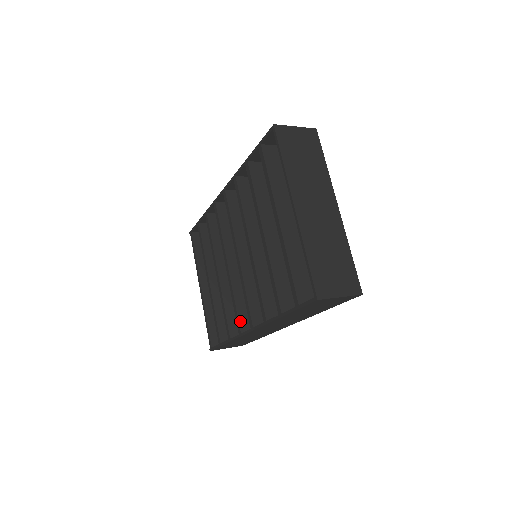
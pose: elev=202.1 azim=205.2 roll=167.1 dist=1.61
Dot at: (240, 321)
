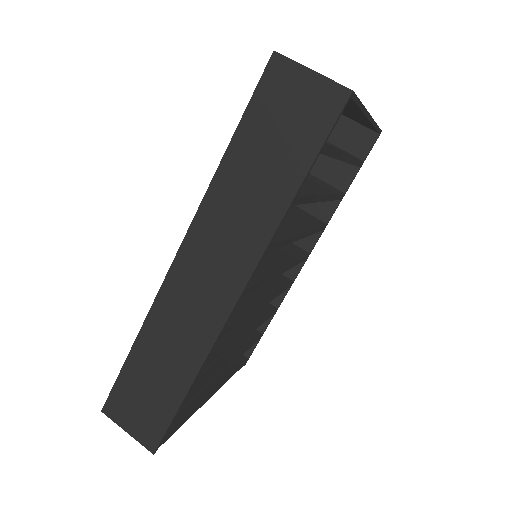
Dot at: occluded
